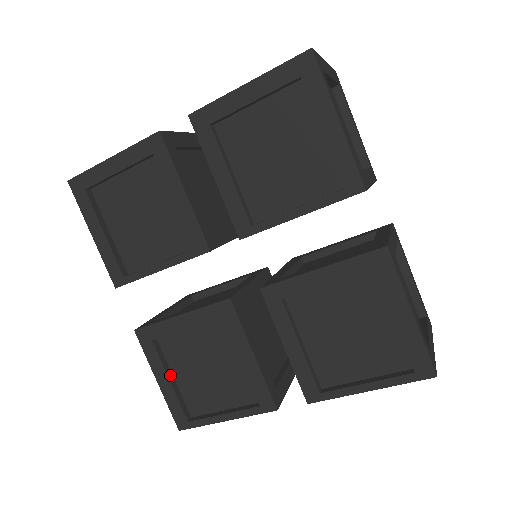
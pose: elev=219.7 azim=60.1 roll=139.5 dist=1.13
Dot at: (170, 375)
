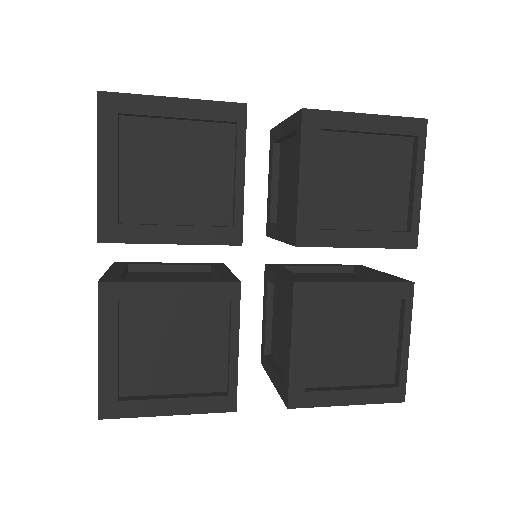
Dot at: (346, 388)
